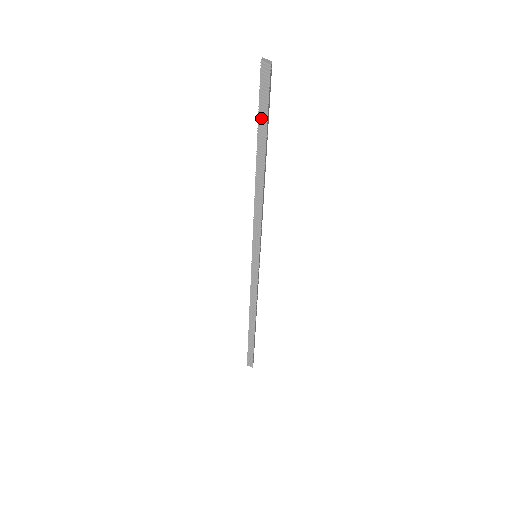
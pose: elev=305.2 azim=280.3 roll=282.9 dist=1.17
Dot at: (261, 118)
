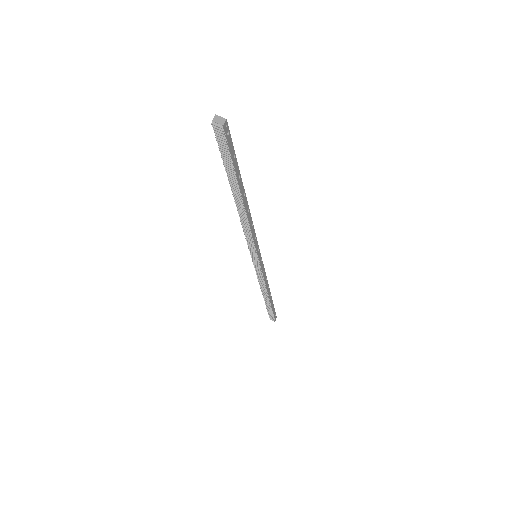
Dot at: (227, 165)
